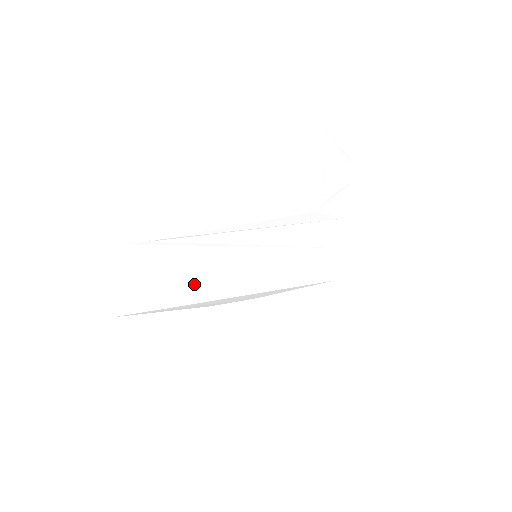
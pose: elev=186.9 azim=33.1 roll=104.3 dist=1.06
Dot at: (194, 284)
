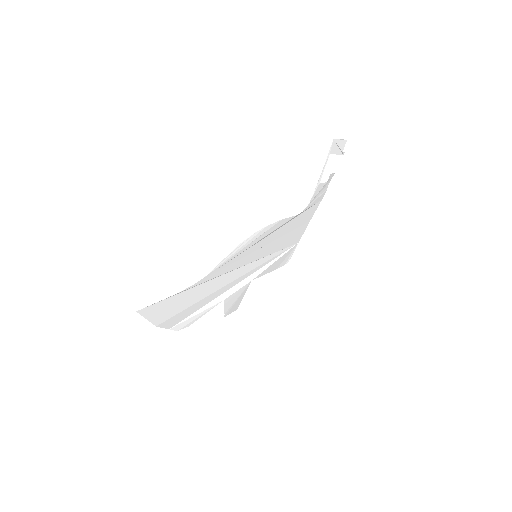
Dot at: (215, 290)
